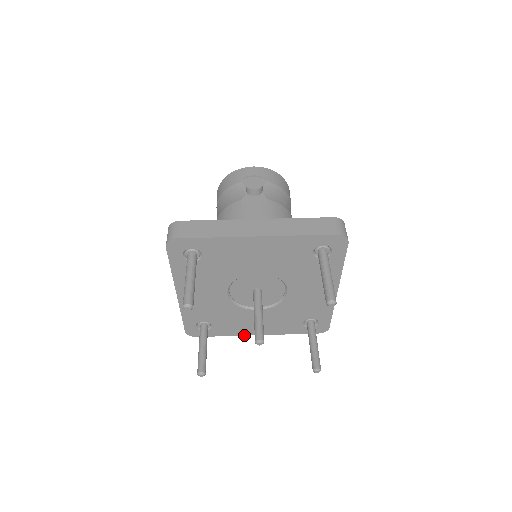
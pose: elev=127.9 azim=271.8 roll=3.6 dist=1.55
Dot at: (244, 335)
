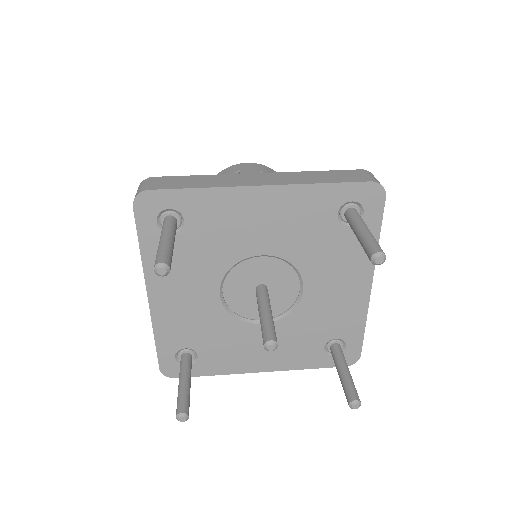
Dot at: (243, 373)
